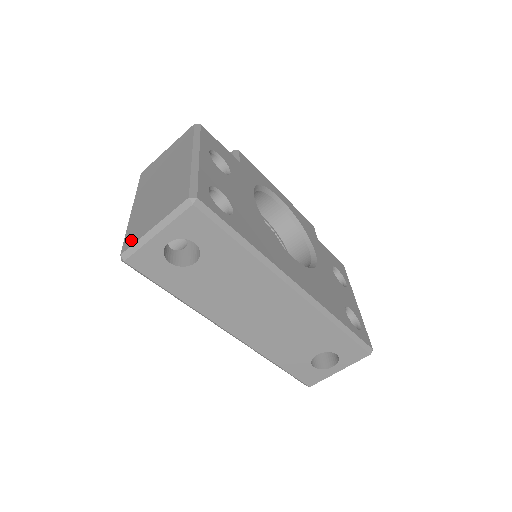
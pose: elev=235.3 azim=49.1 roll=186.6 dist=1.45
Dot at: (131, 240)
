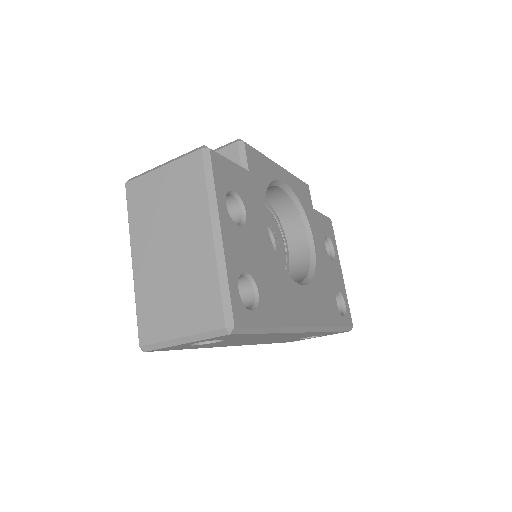
Dot at: (150, 332)
